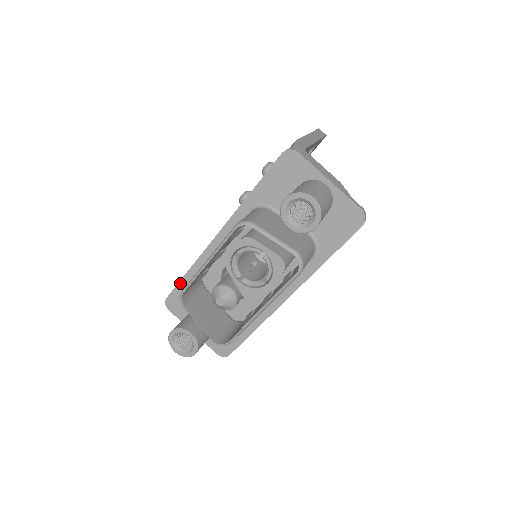
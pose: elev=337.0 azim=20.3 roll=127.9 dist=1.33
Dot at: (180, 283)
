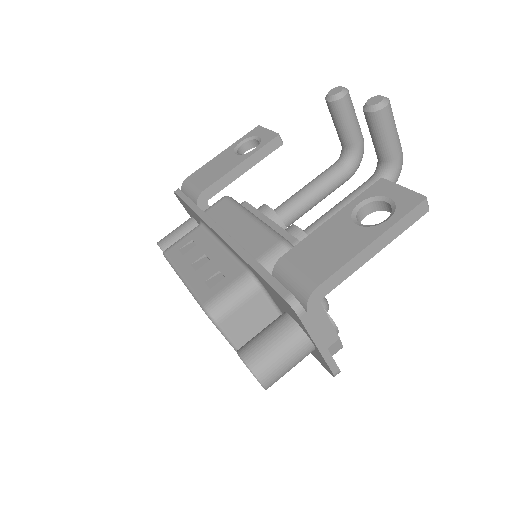
Dot at: (185, 203)
